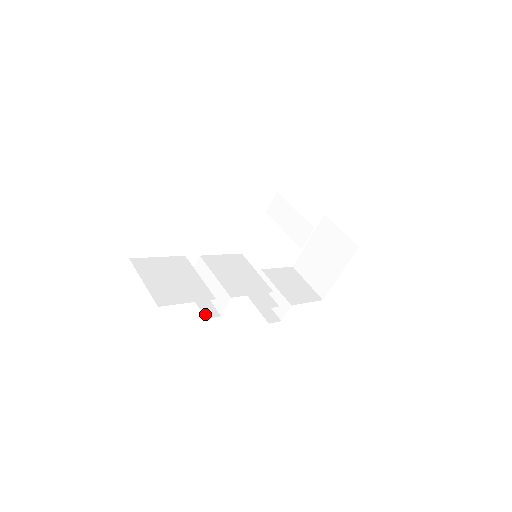
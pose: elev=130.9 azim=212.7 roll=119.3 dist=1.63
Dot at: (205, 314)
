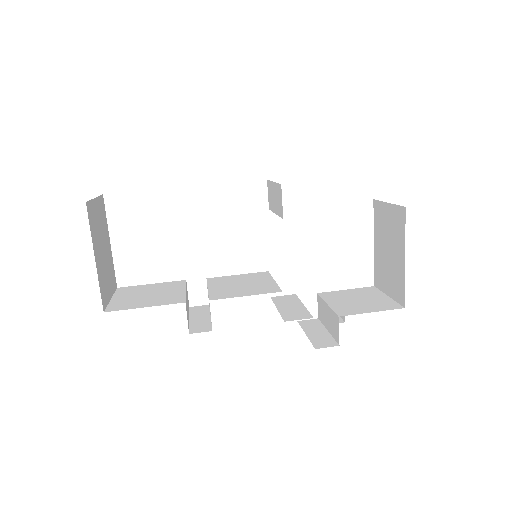
Dot at: (192, 331)
